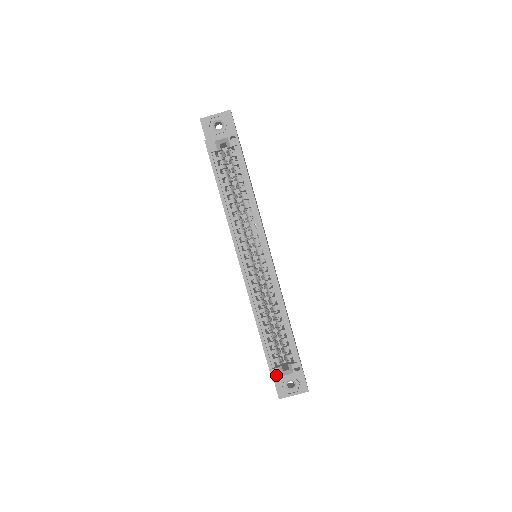
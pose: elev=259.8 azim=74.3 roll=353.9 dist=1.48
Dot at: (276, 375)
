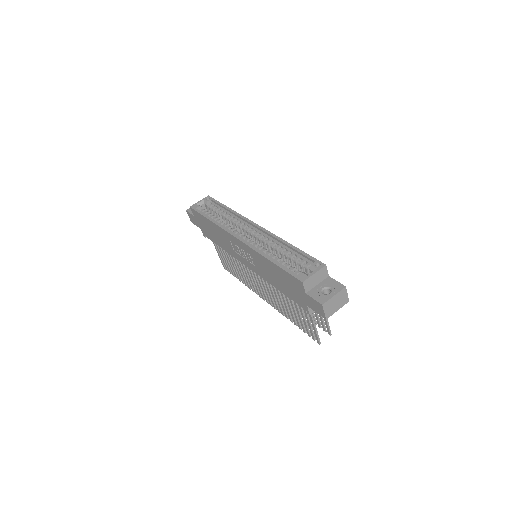
Dot at: (302, 277)
